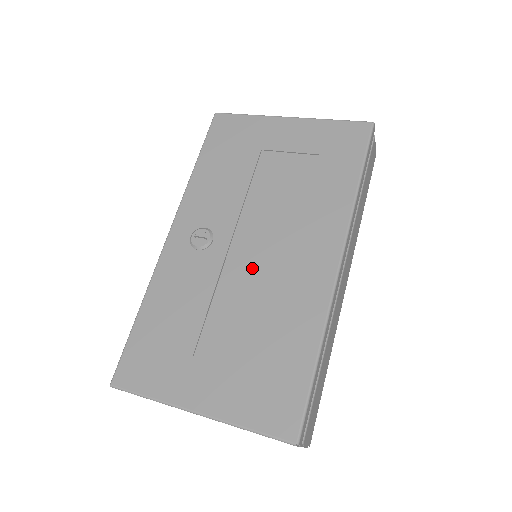
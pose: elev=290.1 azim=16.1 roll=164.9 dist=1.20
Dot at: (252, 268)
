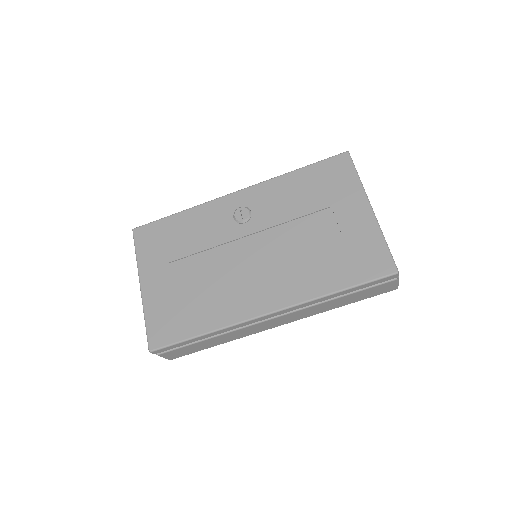
Dot at: (238, 260)
